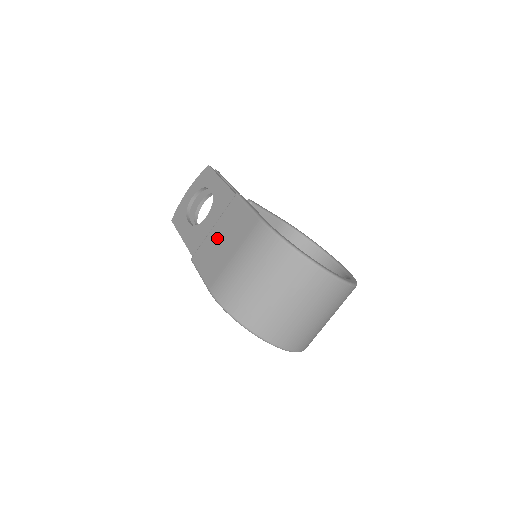
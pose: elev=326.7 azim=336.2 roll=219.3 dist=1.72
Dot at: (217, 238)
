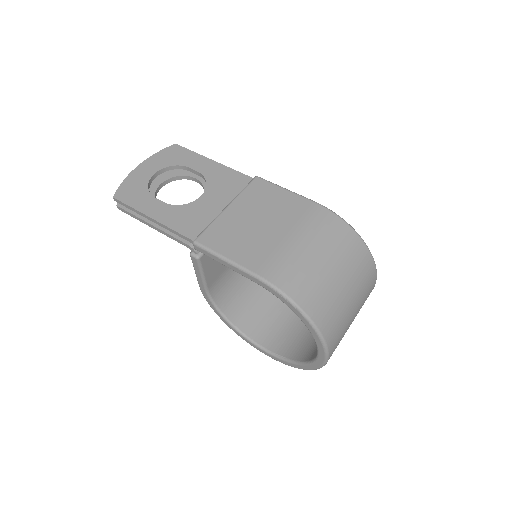
Dot at: (244, 218)
